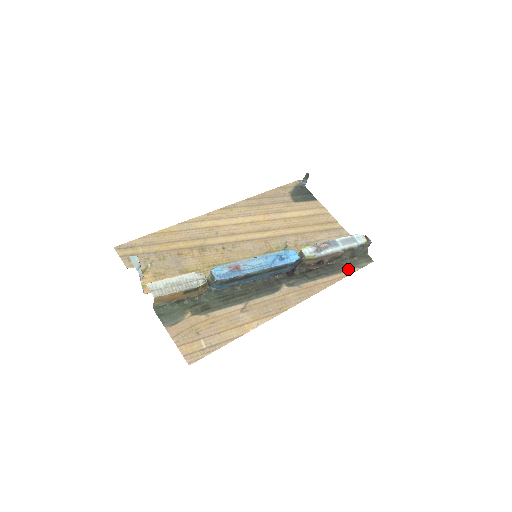
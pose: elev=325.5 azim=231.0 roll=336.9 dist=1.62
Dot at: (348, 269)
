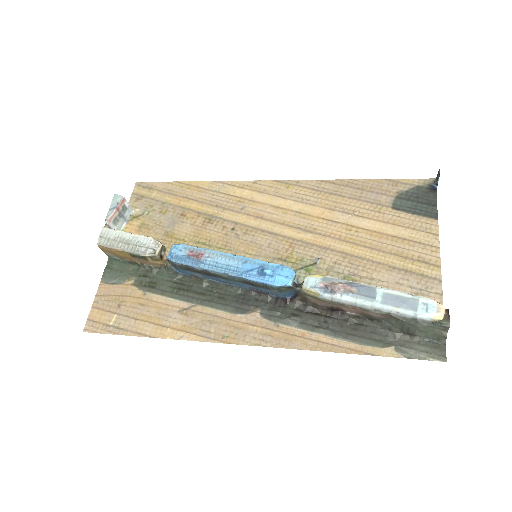
Dot at: (380, 346)
